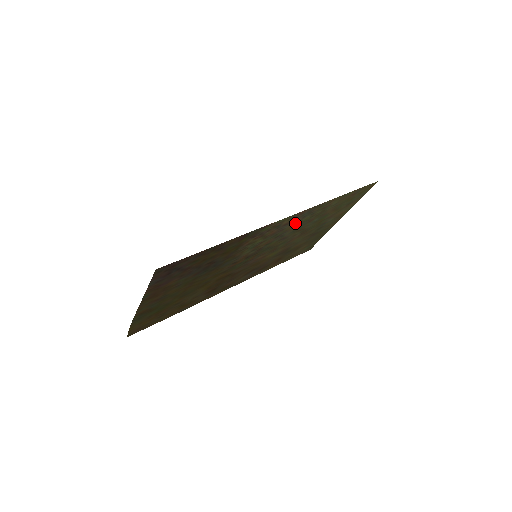
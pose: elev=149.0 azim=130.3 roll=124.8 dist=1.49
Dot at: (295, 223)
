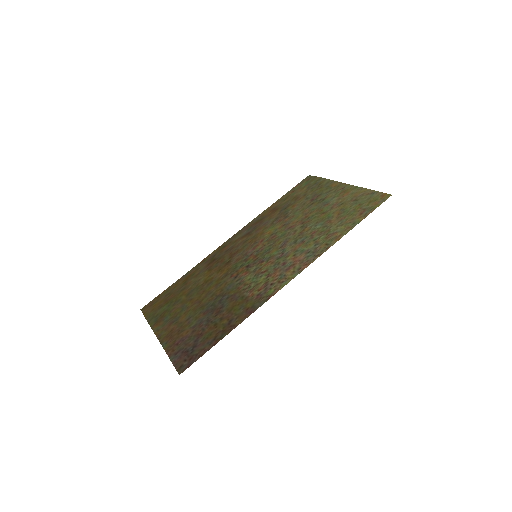
Dot at: (298, 254)
